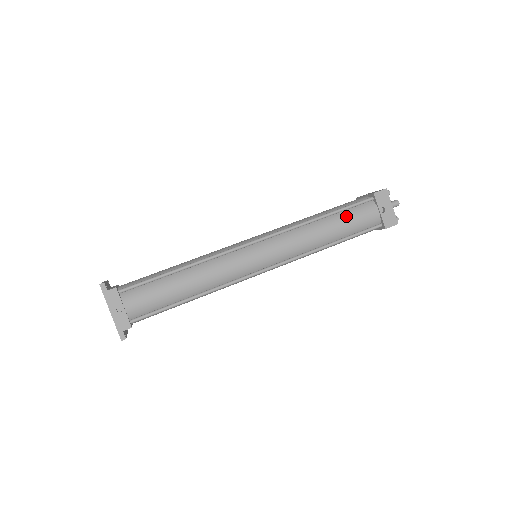
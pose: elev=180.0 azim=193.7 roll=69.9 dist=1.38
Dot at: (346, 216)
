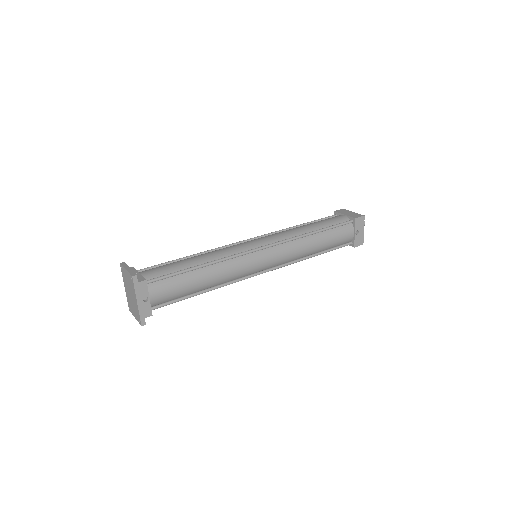
Dot at: (332, 234)
